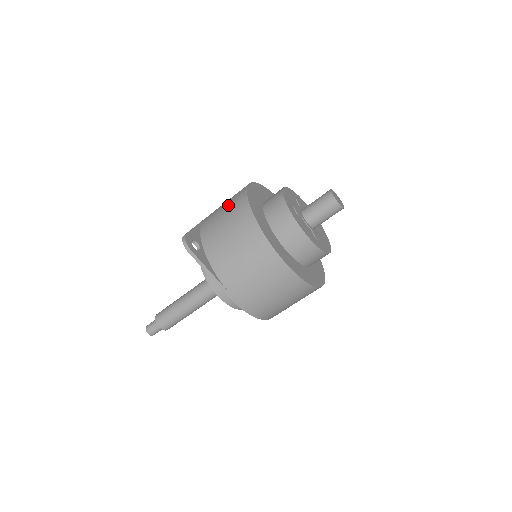
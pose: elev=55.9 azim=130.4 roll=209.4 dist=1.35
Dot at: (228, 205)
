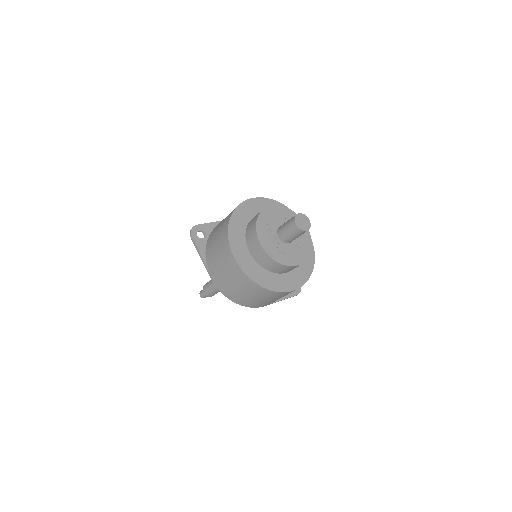
Dot at: occluded
